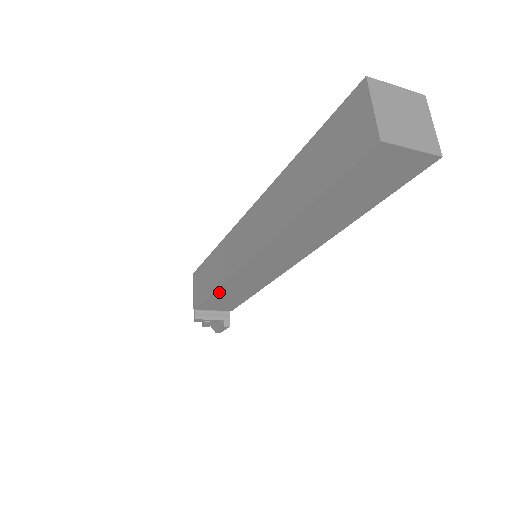
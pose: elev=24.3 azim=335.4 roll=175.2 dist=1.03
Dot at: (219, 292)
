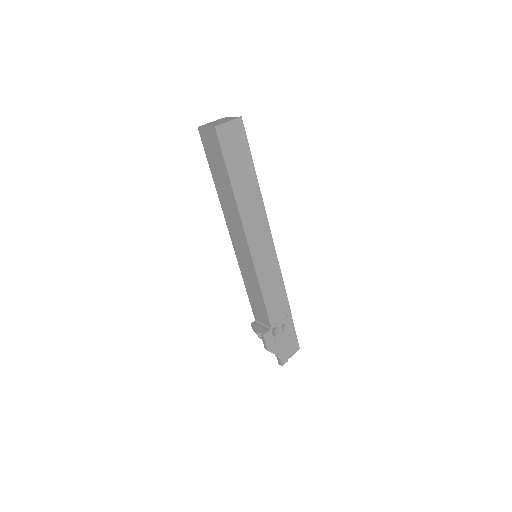
Dot at: (247, 288)
